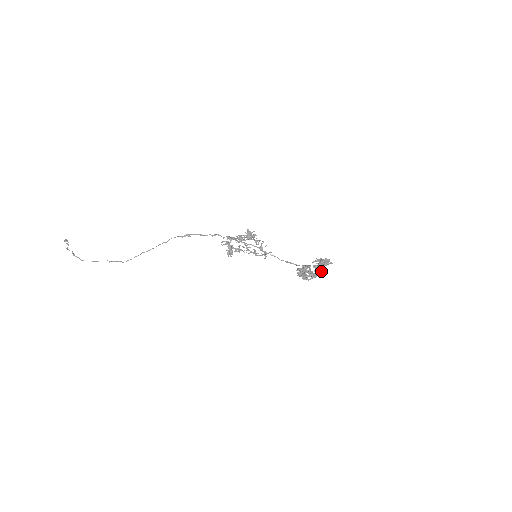
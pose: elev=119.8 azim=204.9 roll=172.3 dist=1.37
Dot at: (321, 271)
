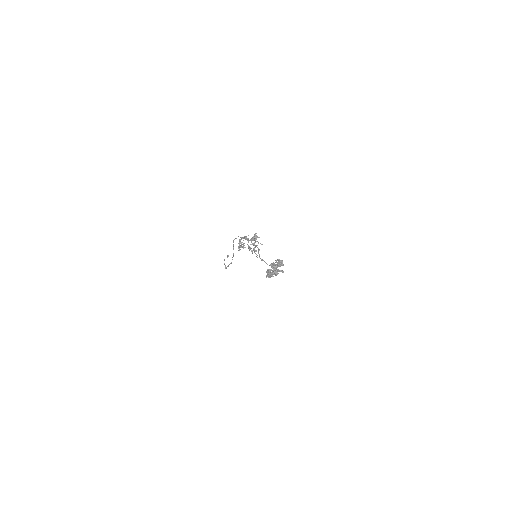
Dot at: (272, 268)
